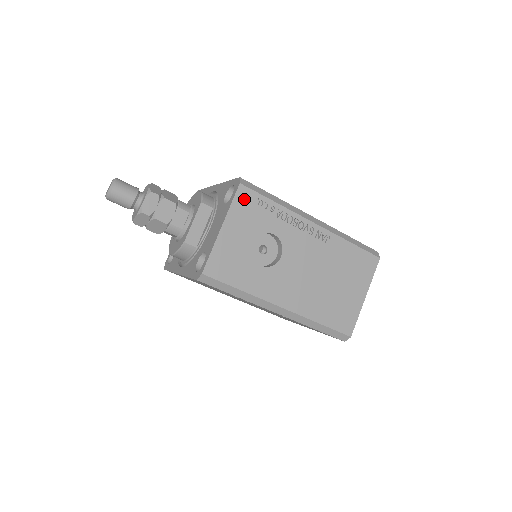
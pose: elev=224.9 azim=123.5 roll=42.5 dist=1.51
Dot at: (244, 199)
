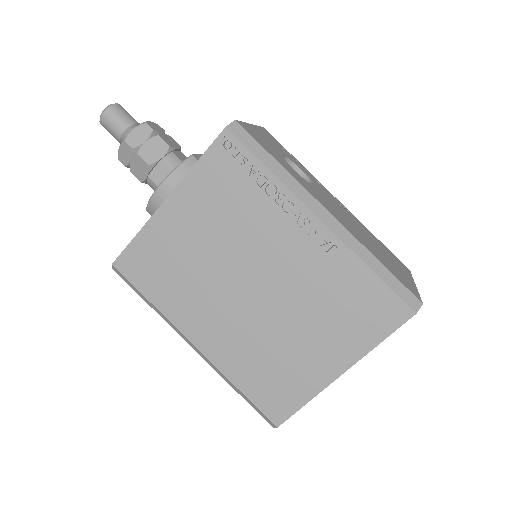
Dot at: (269, 135)
